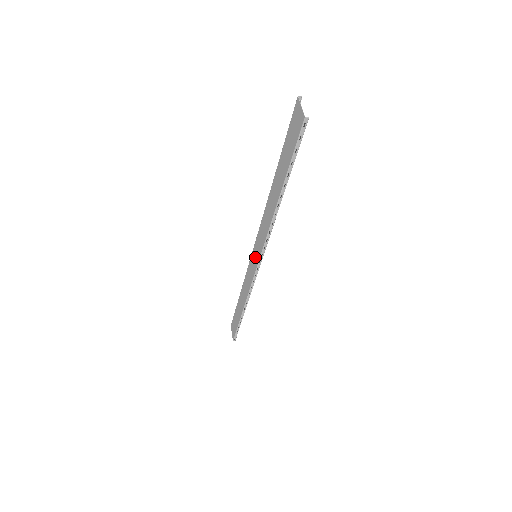
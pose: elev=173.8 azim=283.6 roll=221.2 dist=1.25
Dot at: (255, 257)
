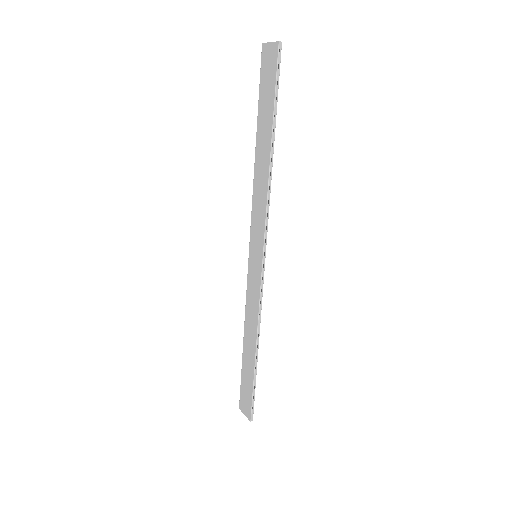
Dot at: (255, 257)
